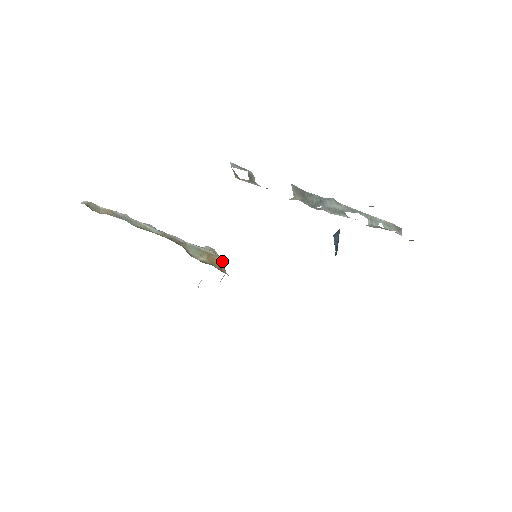
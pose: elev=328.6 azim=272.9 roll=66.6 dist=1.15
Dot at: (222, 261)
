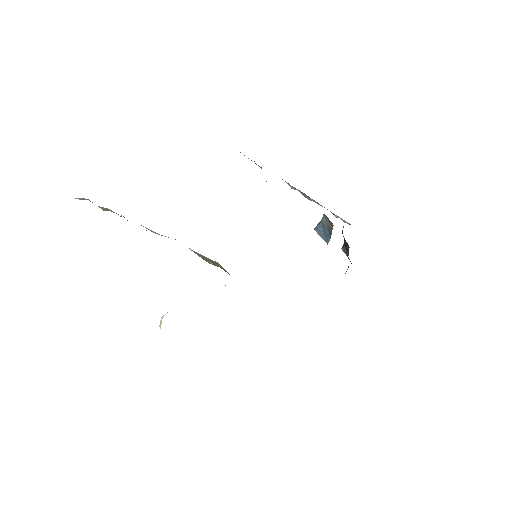
Dot at: occluded
